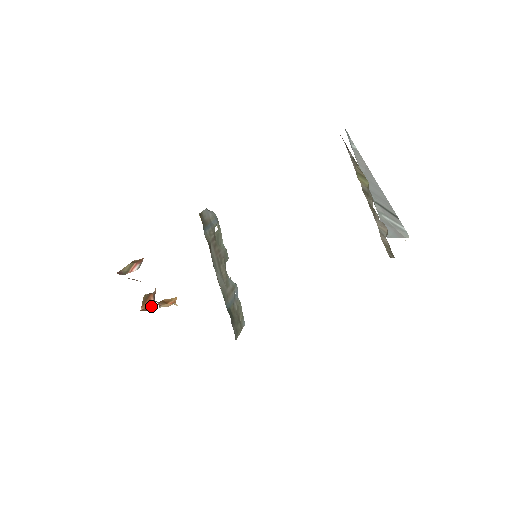
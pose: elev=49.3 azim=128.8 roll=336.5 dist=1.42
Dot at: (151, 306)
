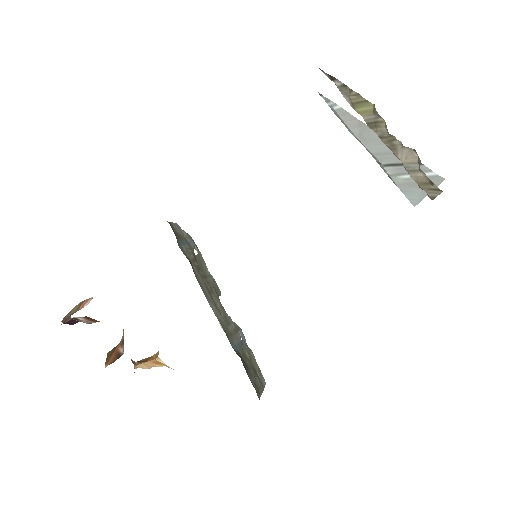
Dot at: (119, 356)
